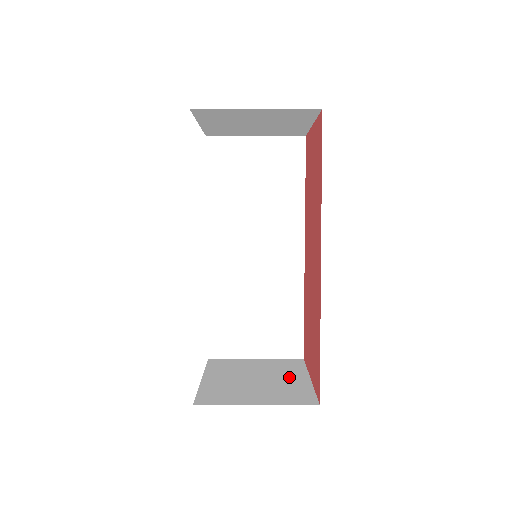
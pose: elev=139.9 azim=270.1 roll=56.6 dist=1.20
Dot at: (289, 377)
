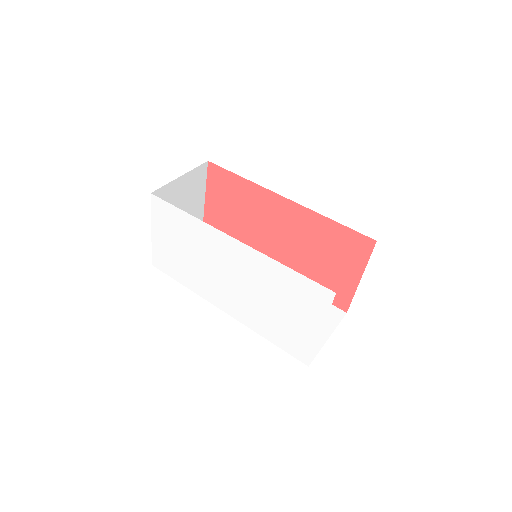
Dot at: occluded
